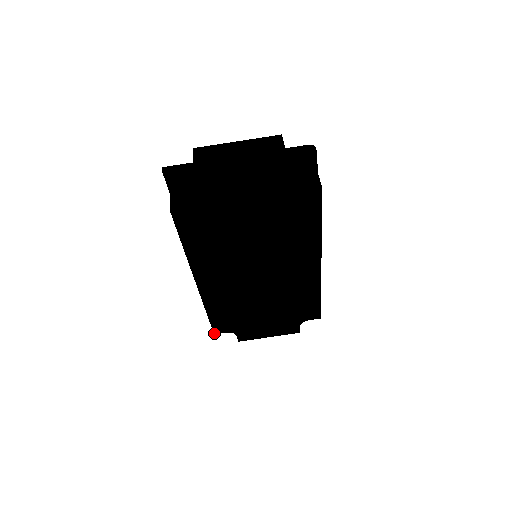
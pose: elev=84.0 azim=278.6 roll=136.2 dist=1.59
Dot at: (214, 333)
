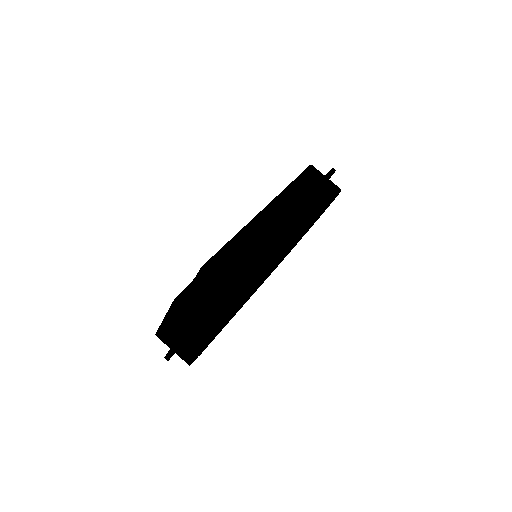
Dot at: occluded
